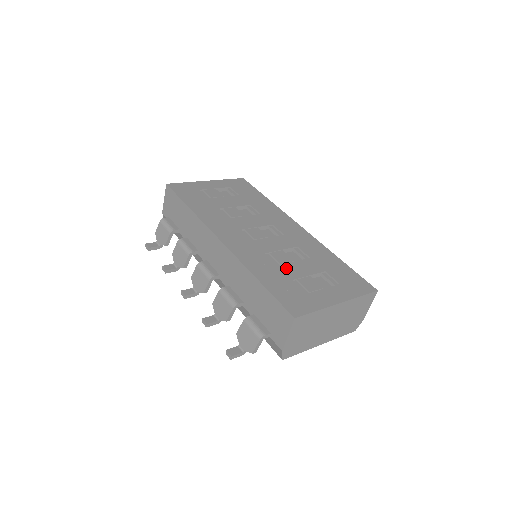
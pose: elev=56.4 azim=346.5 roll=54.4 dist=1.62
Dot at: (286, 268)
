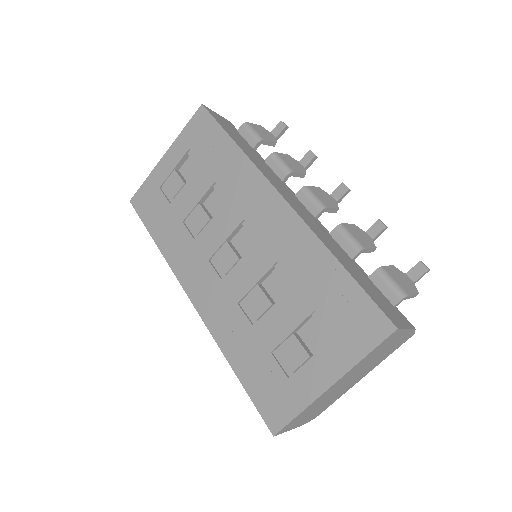
Dot at: (262, 328)
